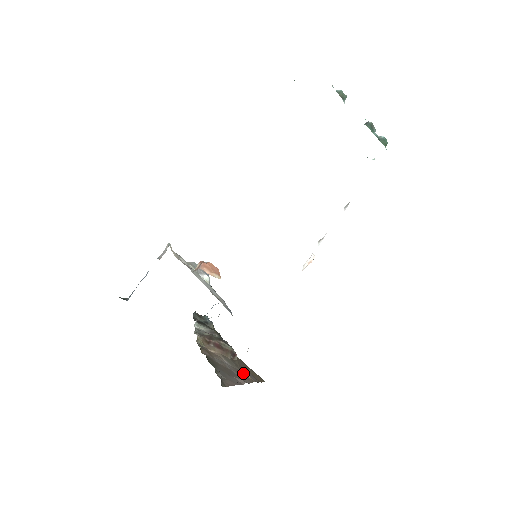
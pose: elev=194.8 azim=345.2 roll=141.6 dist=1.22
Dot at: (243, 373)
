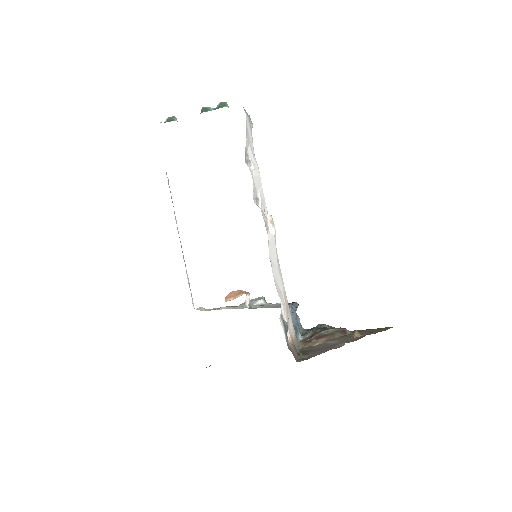
Dot at: (352, 338)
